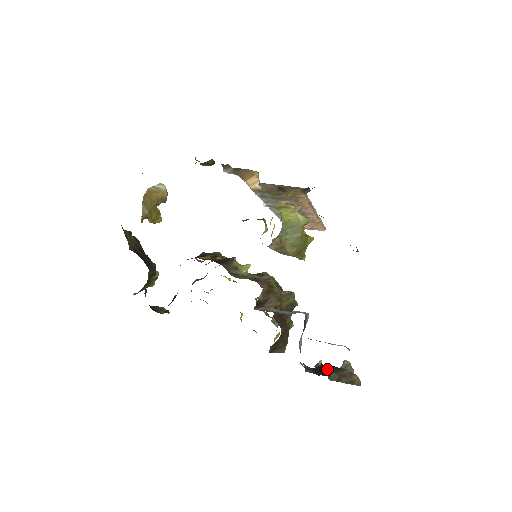
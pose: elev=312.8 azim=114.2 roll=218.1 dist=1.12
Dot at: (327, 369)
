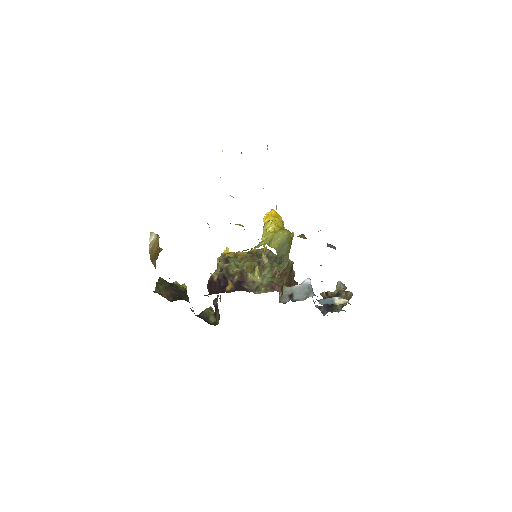
Dot at: occluded
